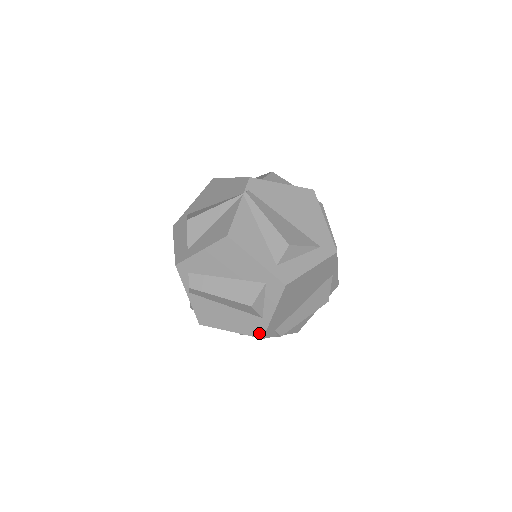
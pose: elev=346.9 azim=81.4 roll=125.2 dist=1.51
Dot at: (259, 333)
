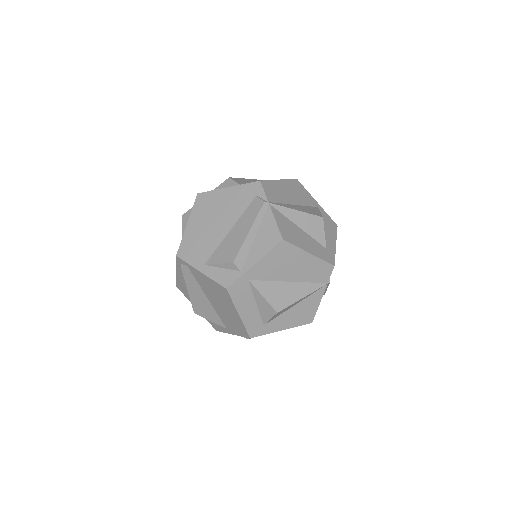
Dot at: occluded
